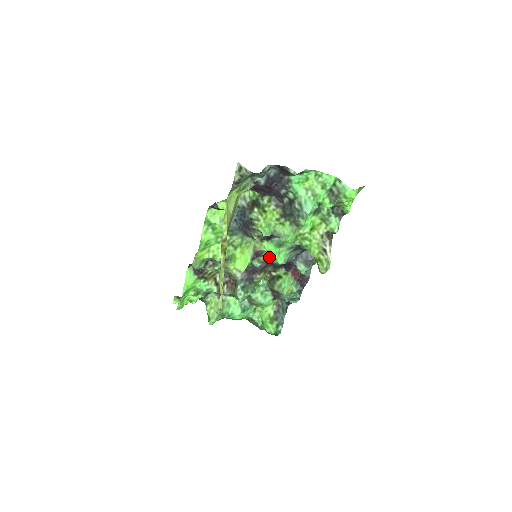
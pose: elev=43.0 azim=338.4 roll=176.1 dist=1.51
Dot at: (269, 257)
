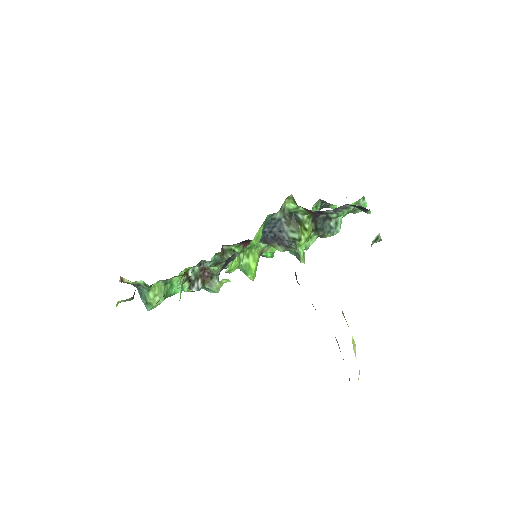
Dot at: occluded
